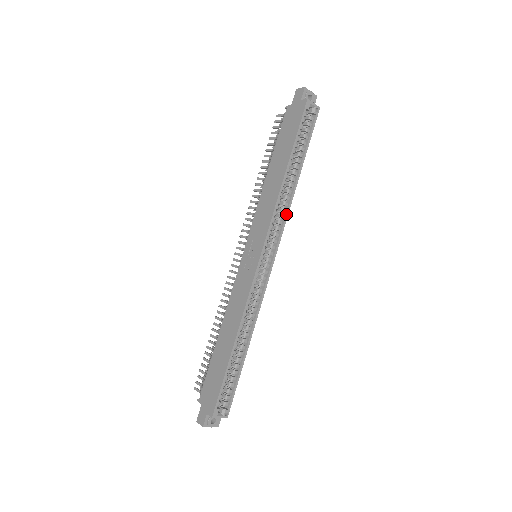
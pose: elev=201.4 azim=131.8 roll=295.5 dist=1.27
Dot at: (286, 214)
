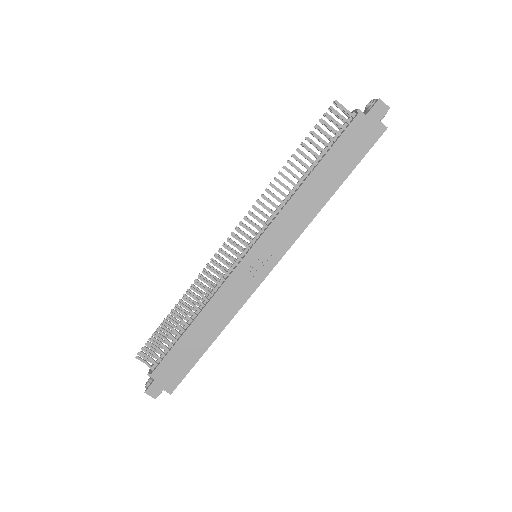
Dot at: occluded
